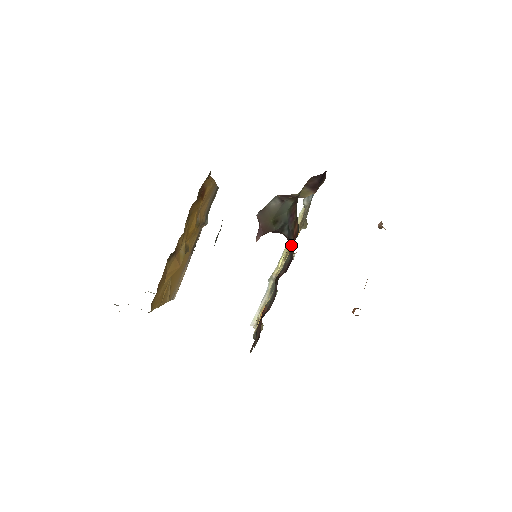
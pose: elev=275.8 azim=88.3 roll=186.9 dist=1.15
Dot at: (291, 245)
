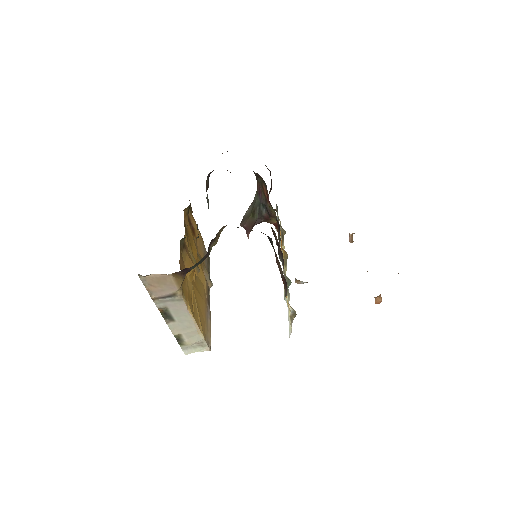
Dot at: (272, 215)
